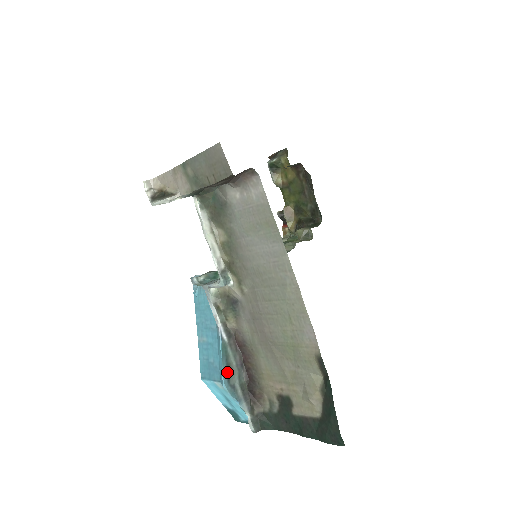
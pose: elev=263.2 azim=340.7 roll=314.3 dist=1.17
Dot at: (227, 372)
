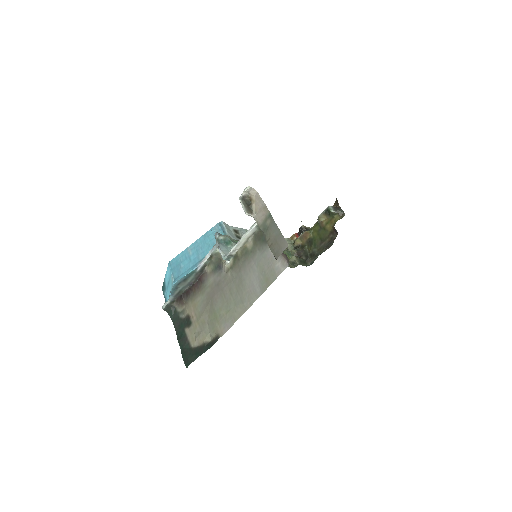
Dot at: (182, 281)
